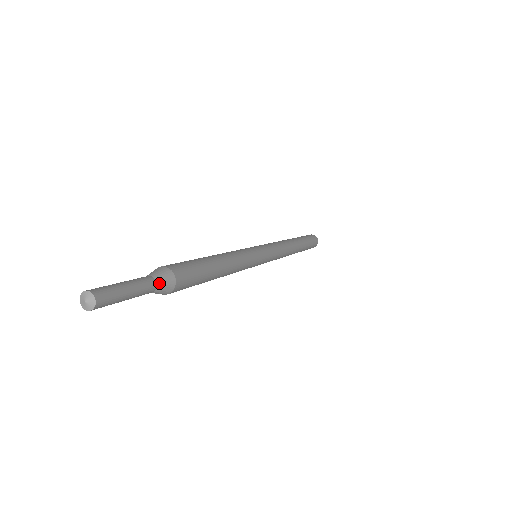
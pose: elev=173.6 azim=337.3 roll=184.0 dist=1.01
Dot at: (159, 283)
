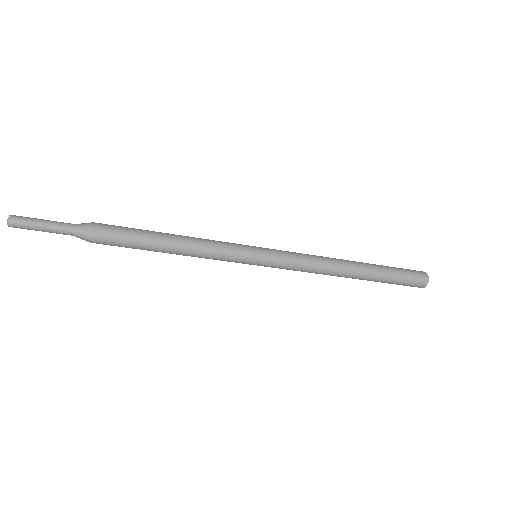
Dot at: (76, 232)
